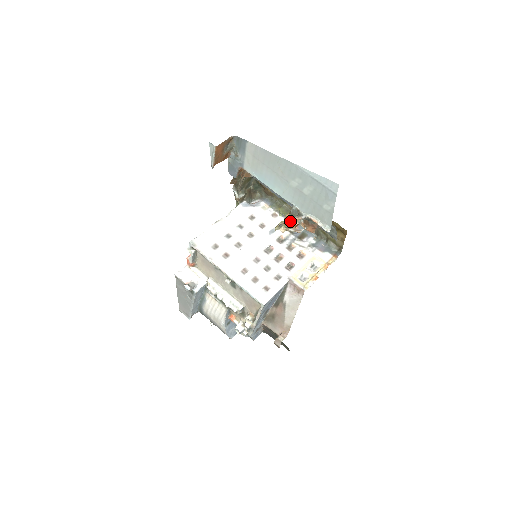
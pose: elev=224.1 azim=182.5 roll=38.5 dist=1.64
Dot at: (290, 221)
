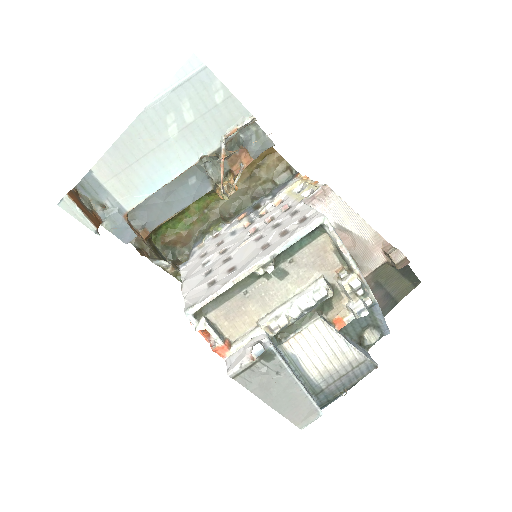
Dot at: (222, 170)
